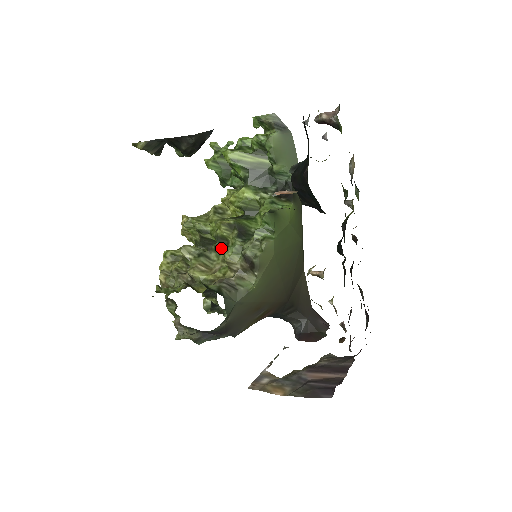
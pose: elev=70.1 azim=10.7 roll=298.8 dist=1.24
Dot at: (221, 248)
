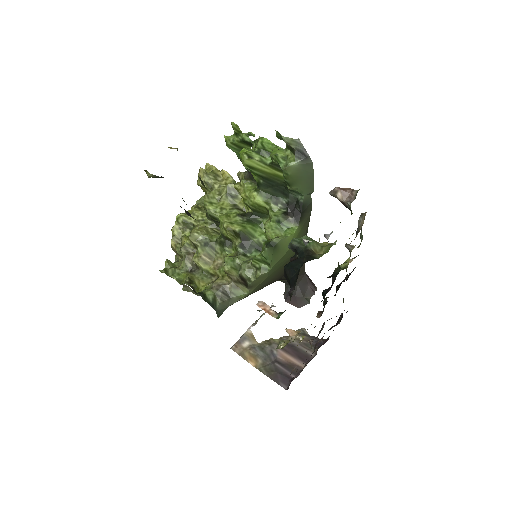
Dot at: (225, 246)
